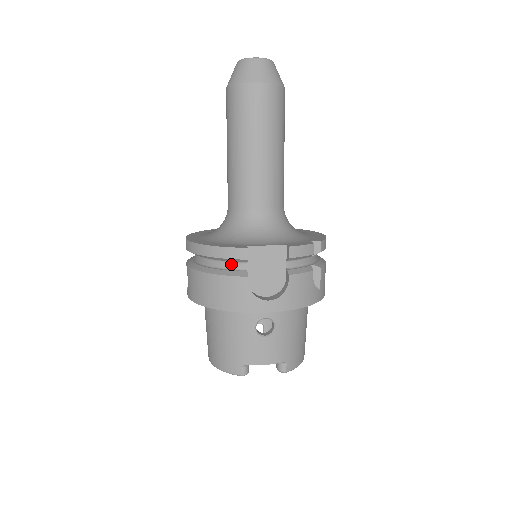
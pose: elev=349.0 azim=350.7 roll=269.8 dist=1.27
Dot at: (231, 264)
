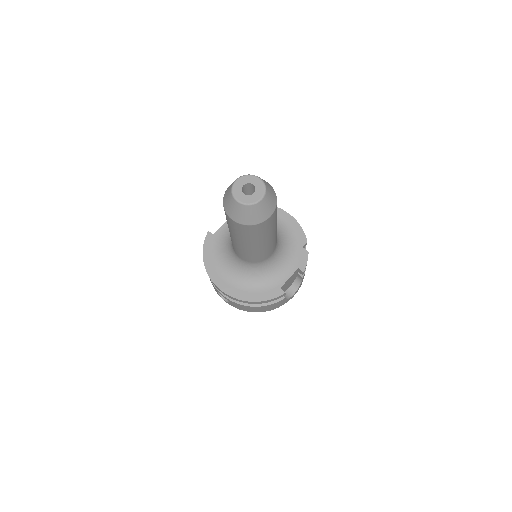
Dot at: occluded
